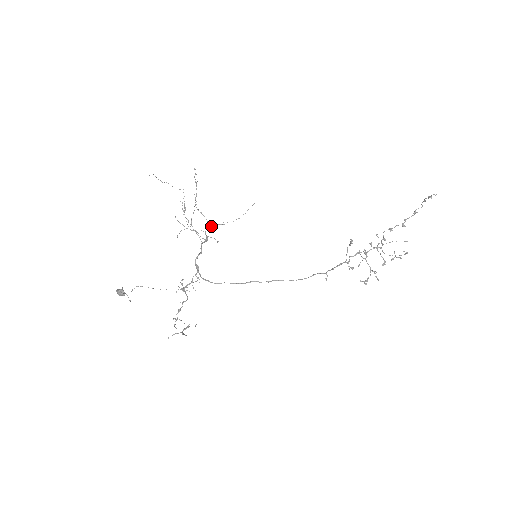
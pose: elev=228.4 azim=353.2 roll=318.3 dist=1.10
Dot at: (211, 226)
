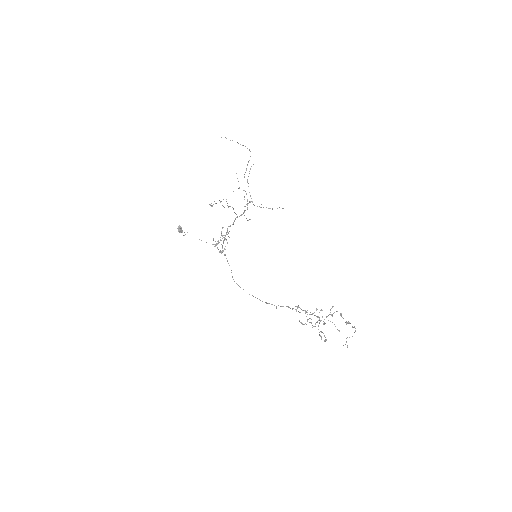
Dot at: (252, 202)
